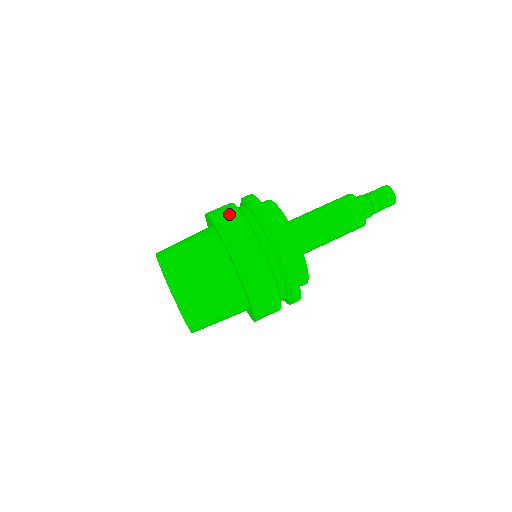
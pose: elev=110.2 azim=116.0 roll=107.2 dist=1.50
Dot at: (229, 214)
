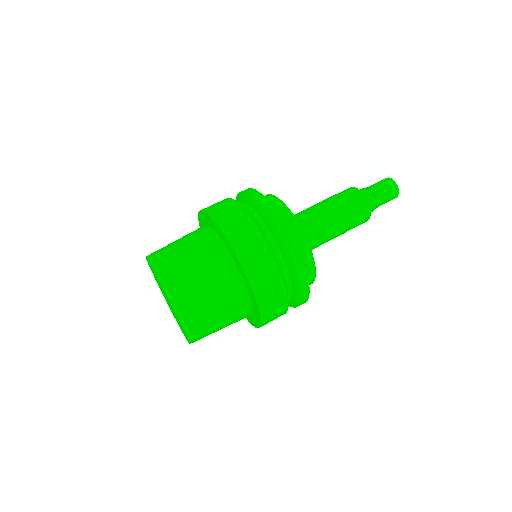
Dot at: (244, 228)
